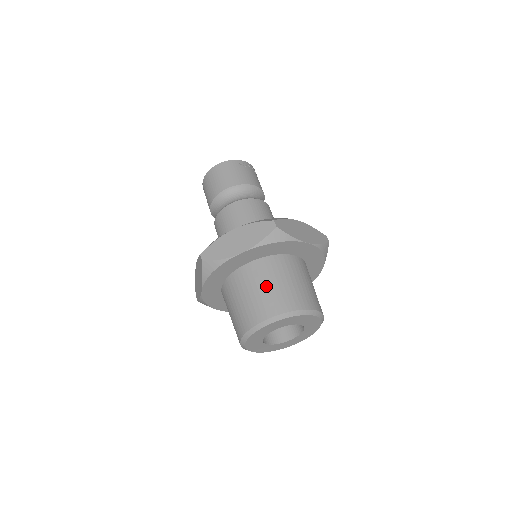
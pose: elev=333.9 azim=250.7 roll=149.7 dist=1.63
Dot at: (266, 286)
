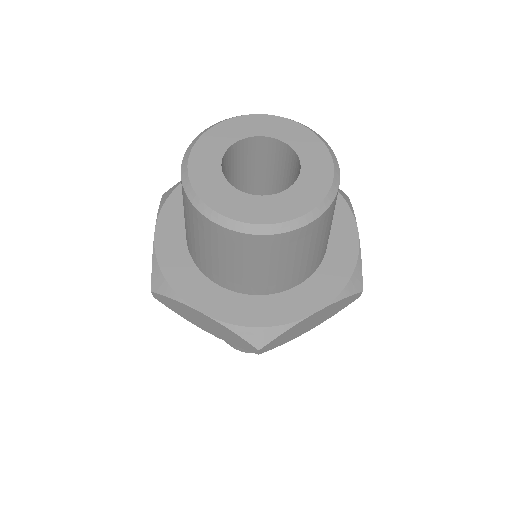
Dot at: occluded
